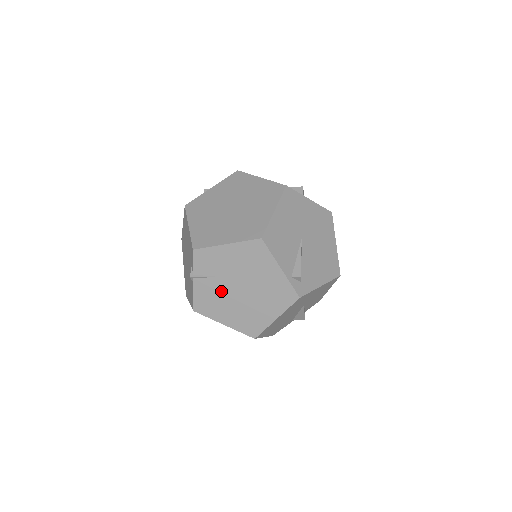
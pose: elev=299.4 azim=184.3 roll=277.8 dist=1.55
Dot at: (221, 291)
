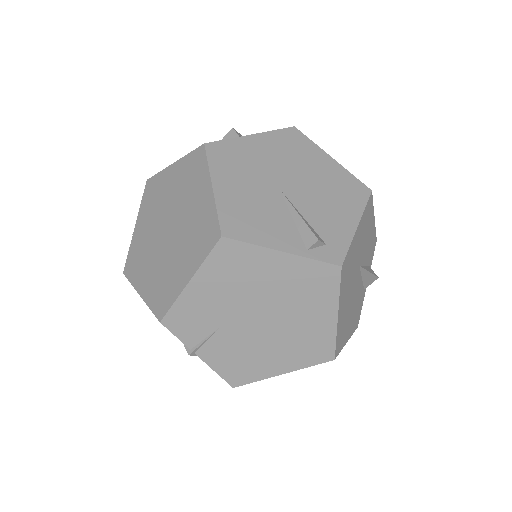
Dot at: (240, 340)
